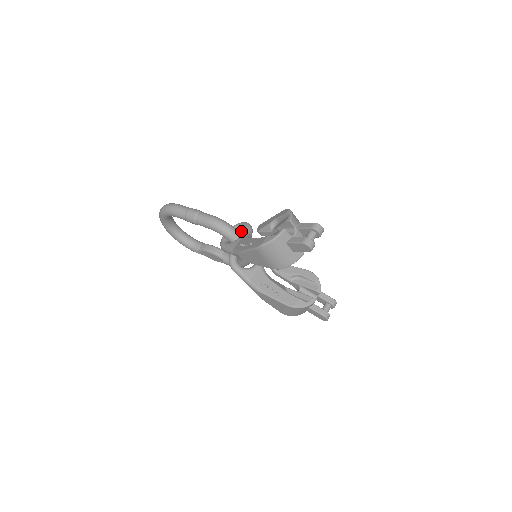
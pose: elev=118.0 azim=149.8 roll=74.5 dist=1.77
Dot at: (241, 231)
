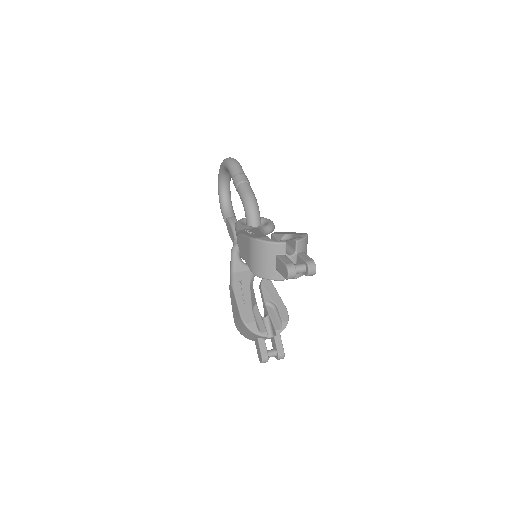
Dot at: occluded
